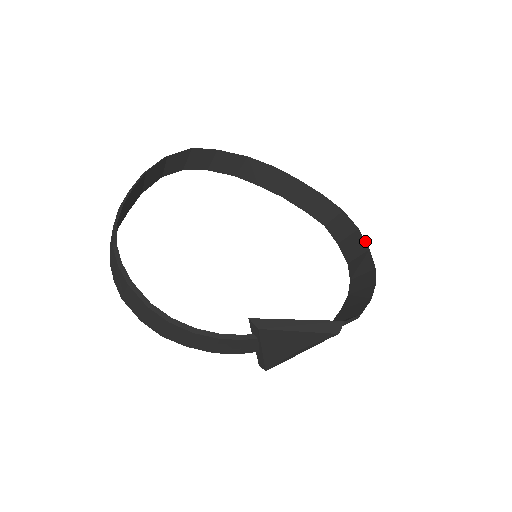
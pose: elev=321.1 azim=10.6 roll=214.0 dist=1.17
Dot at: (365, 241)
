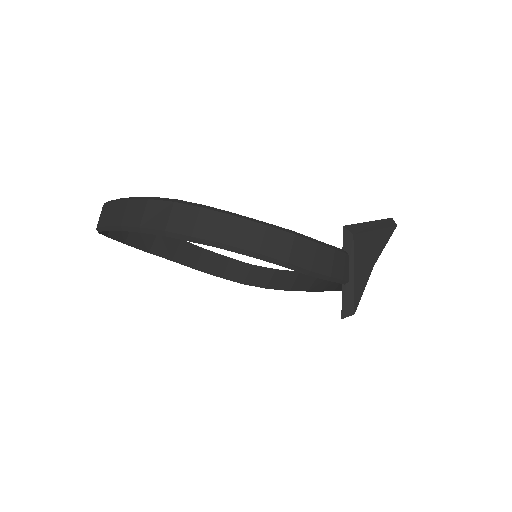
Dot at: occluded
